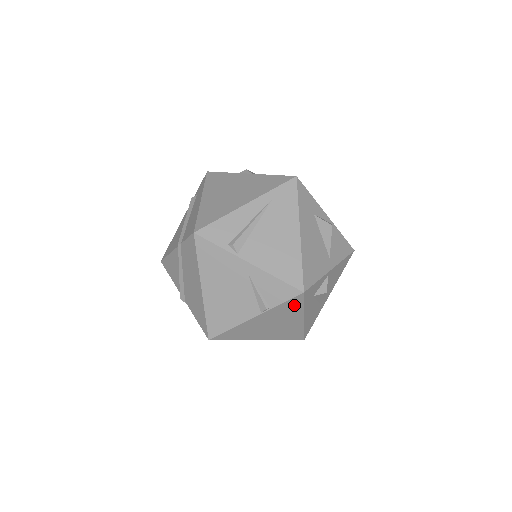
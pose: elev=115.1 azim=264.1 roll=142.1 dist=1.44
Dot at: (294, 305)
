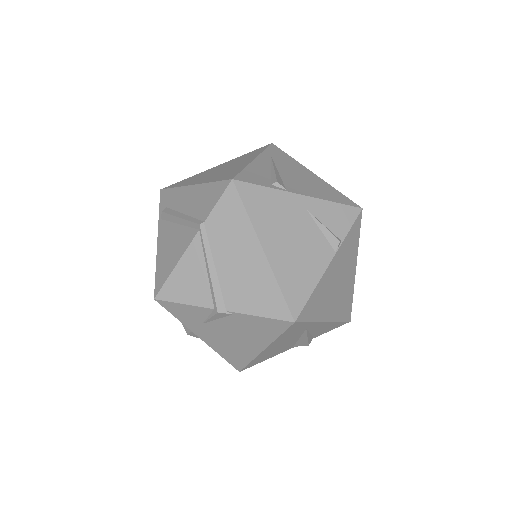
Dot at: (354, 236)
